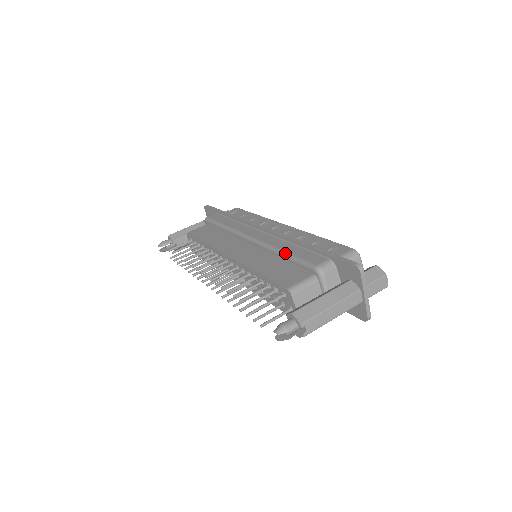
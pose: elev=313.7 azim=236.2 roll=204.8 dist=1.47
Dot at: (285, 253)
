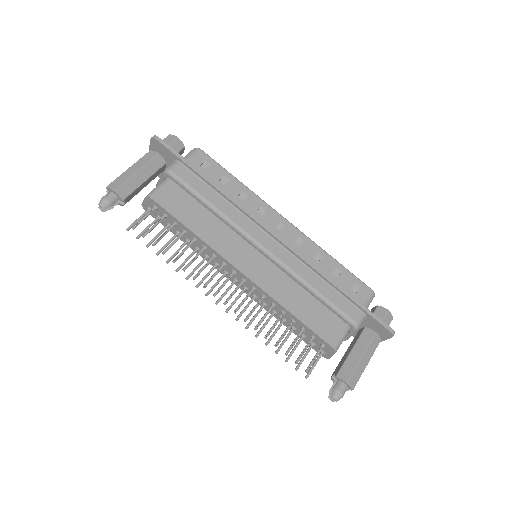
Dot at: (317, 293)
